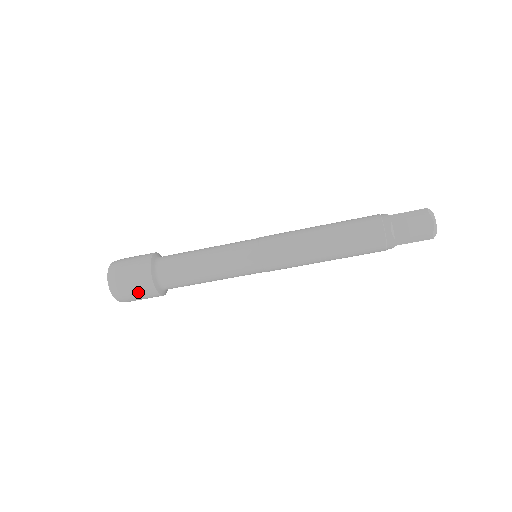
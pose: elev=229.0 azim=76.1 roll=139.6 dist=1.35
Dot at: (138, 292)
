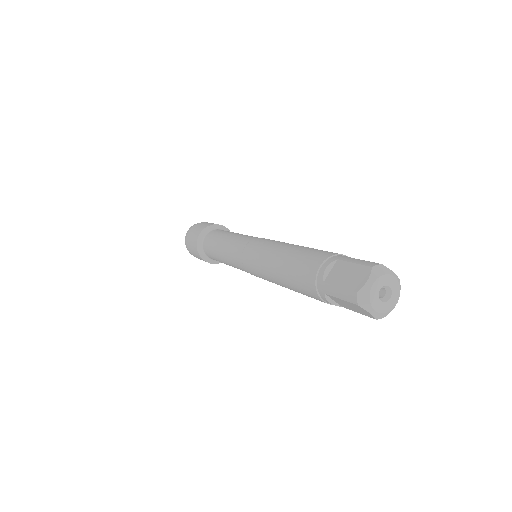
Dot at: occluded
